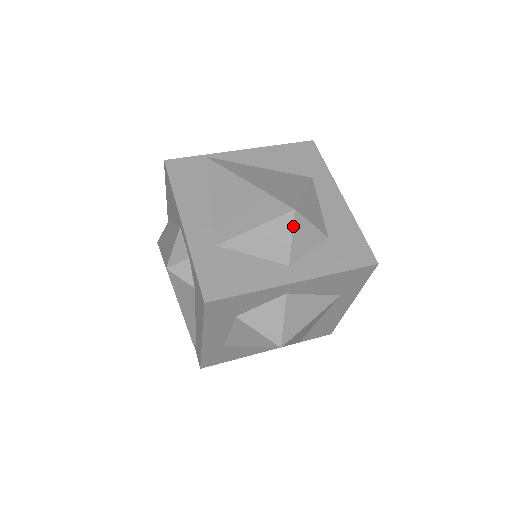
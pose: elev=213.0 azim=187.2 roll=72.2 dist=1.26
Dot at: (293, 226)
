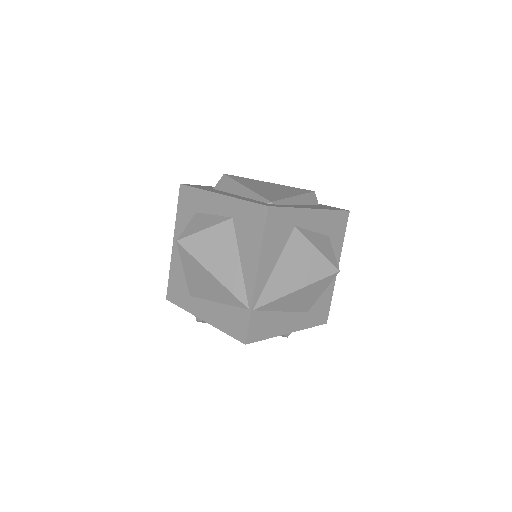
Dot at: occluded
